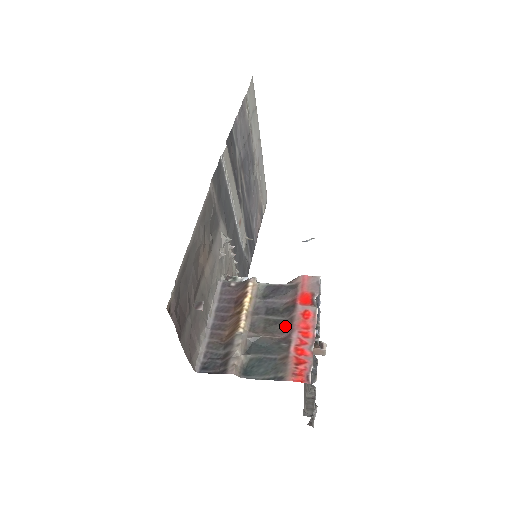
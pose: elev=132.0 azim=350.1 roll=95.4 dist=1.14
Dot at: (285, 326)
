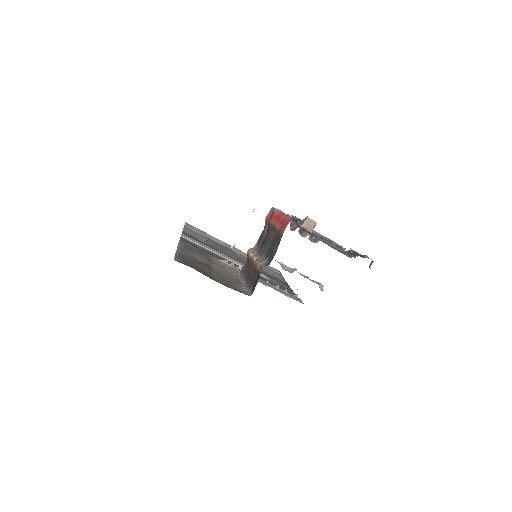
Dot at: (271, 231)
